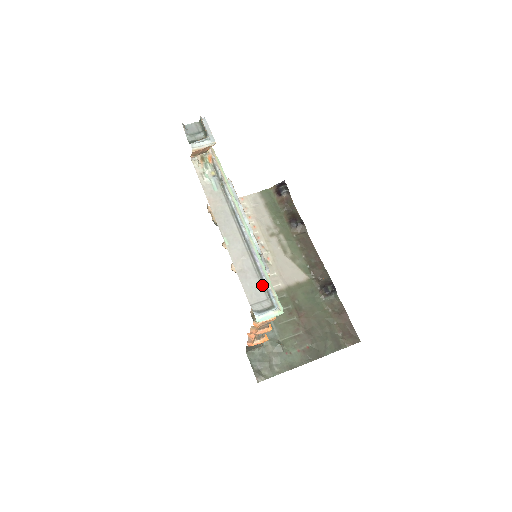
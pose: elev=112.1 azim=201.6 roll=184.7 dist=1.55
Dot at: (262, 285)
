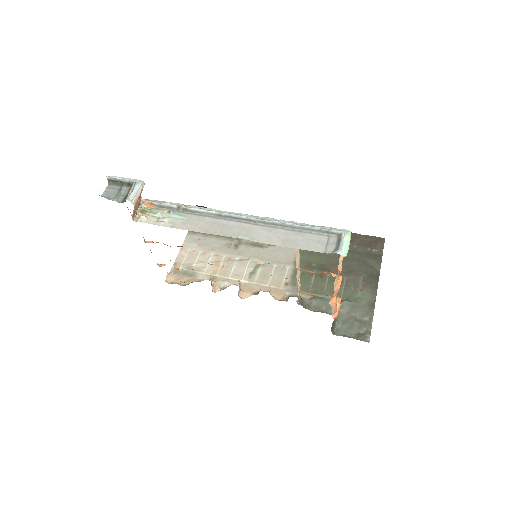
Dot at: (311, 233)
